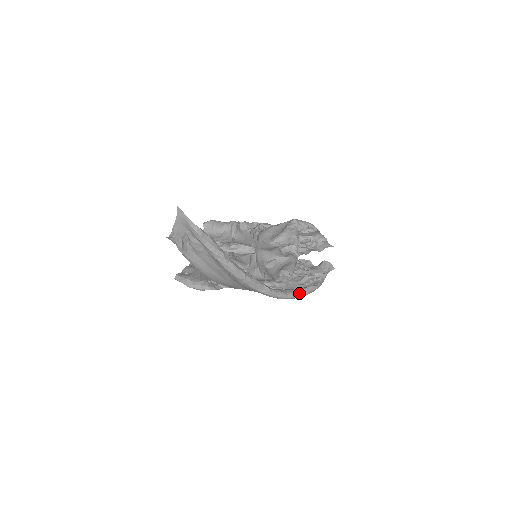
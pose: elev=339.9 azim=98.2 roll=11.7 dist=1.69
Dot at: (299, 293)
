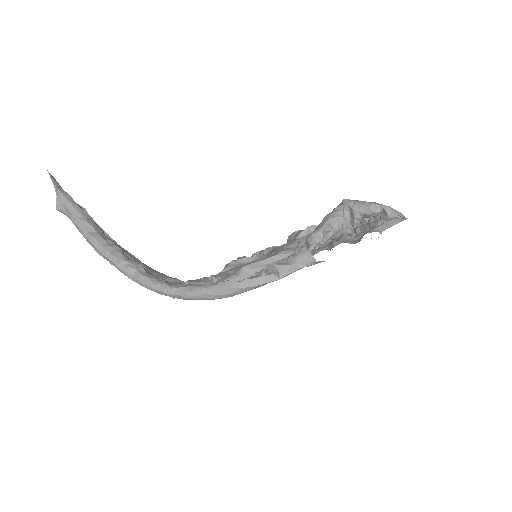
Dot at: (196, 289)
